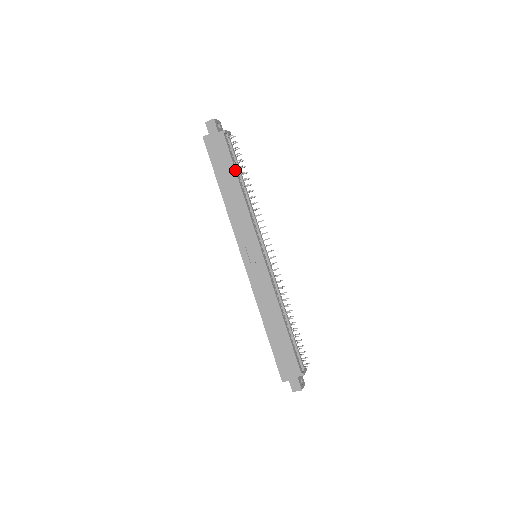
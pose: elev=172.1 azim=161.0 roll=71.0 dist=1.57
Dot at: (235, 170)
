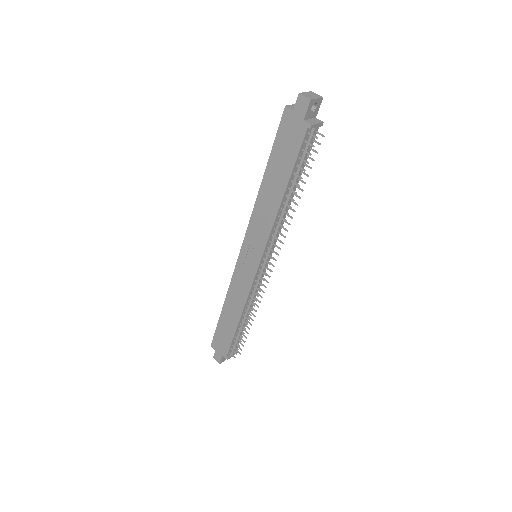
Dot at: (290, 176)
